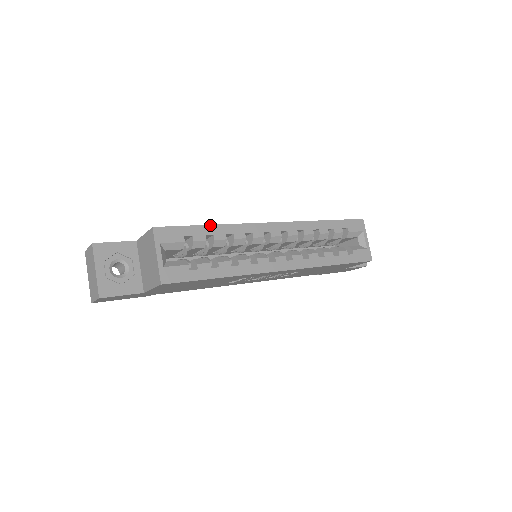
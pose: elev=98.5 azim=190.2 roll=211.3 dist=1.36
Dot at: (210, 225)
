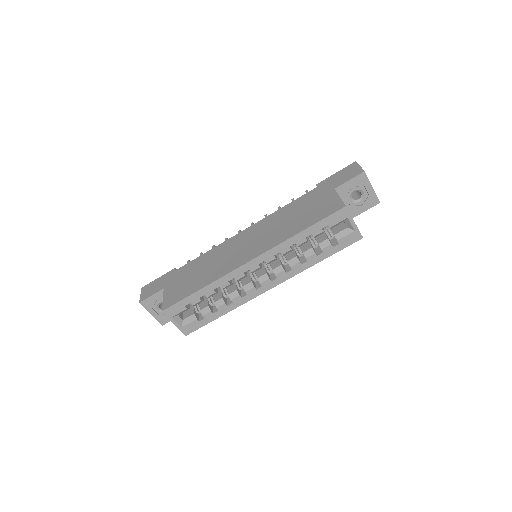
Dot at: (199, 290)
